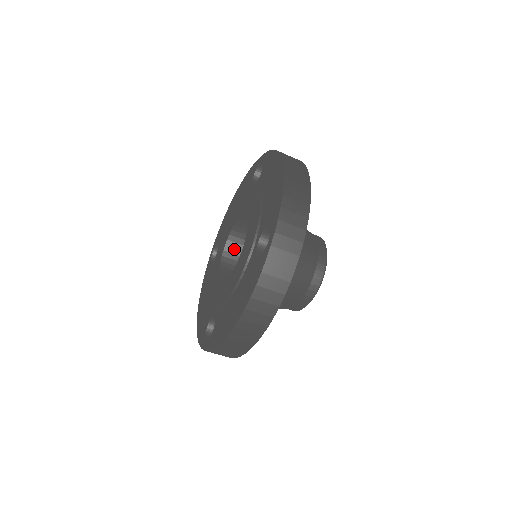
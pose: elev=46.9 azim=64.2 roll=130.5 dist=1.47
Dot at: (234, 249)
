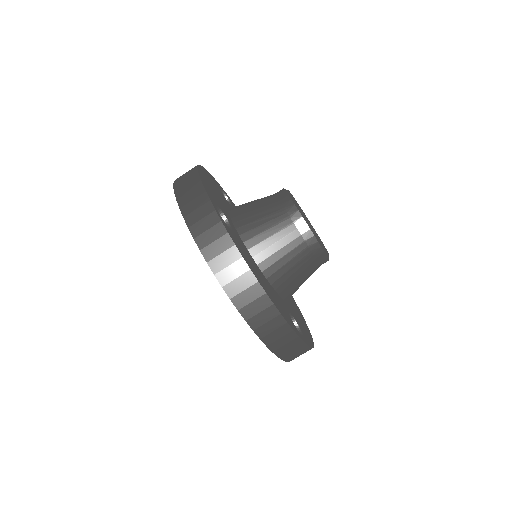
Dot at: occluded
